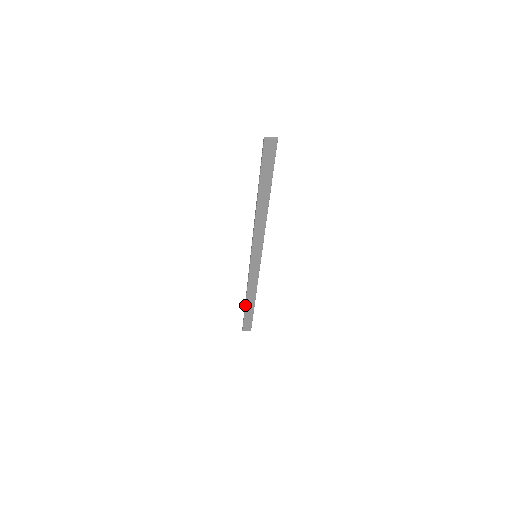
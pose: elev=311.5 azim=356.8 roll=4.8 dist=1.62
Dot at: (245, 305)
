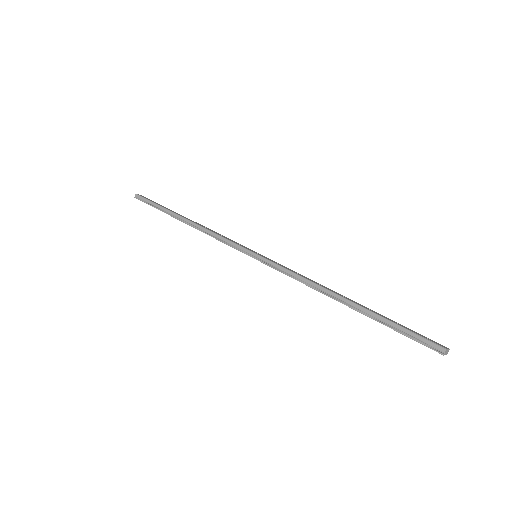
Dot at: (175, 217)
